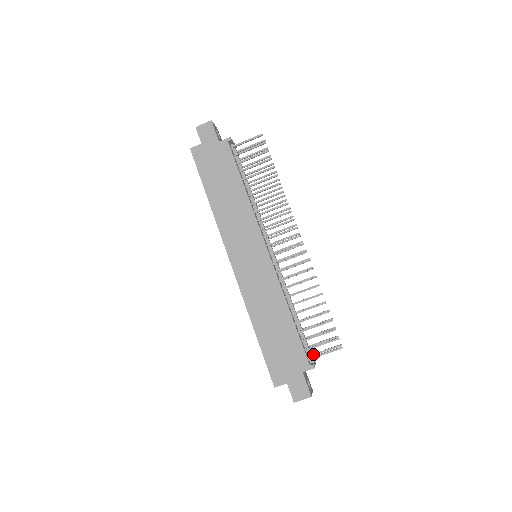
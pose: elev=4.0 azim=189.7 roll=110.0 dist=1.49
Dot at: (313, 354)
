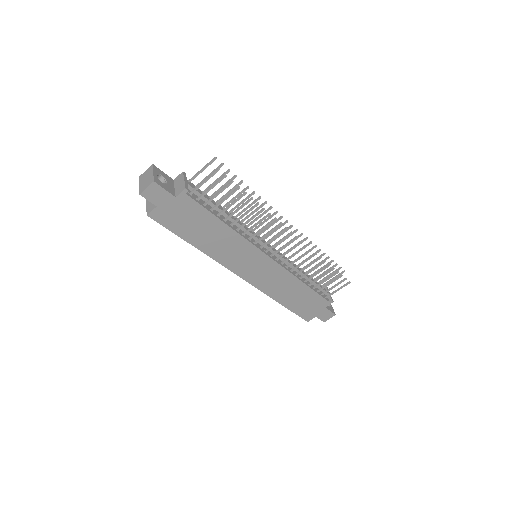
Dot at: (324, 285)
